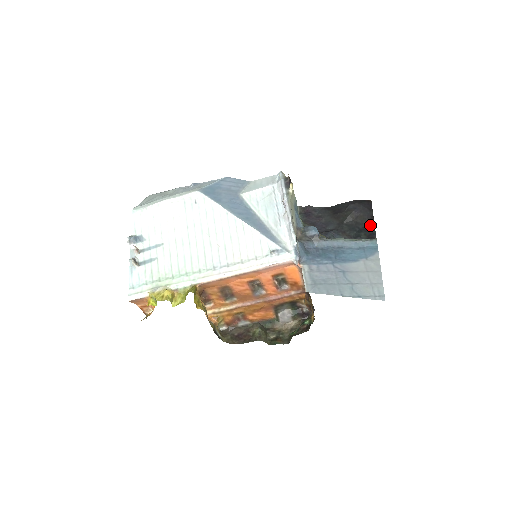
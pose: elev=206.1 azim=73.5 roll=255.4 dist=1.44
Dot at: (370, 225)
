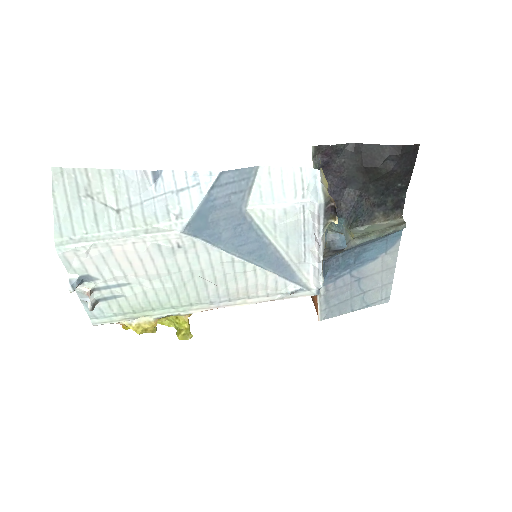
Dot at: (403, 186)
